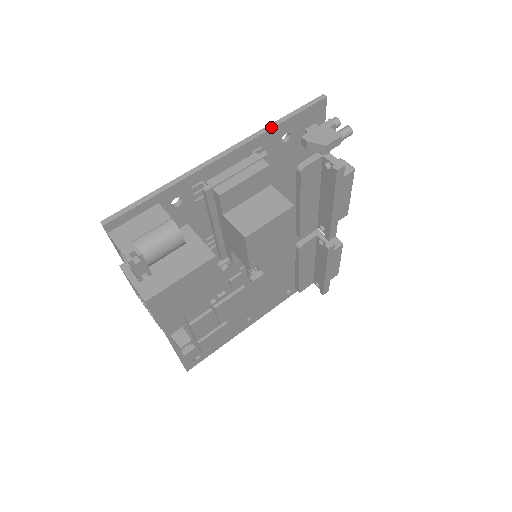
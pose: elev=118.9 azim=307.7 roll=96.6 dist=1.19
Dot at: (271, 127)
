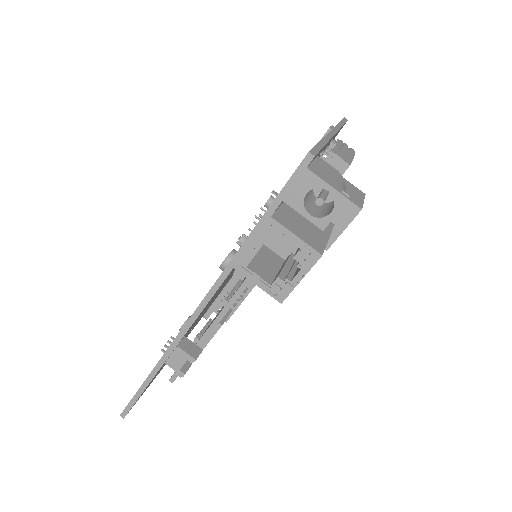
Dot at: (341, 126)
